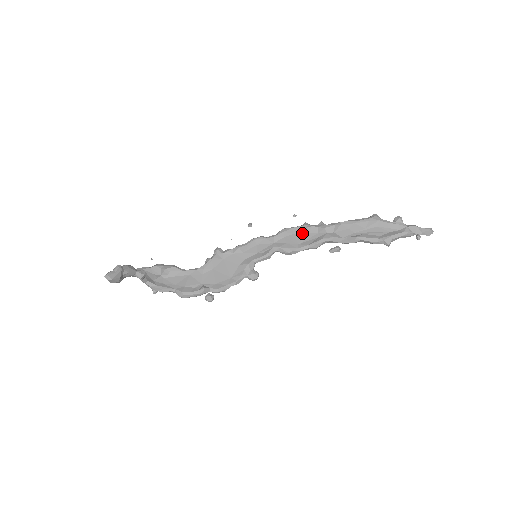
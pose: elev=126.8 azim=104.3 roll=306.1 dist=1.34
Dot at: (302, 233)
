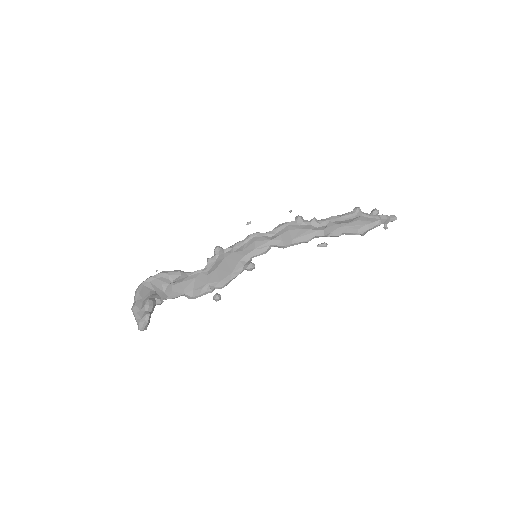
Dot at: (296, 229)
